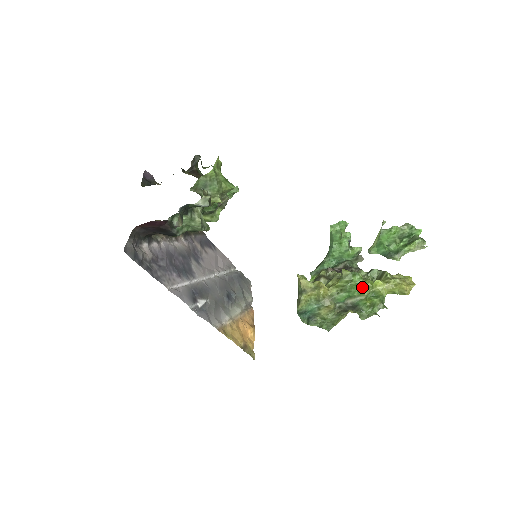
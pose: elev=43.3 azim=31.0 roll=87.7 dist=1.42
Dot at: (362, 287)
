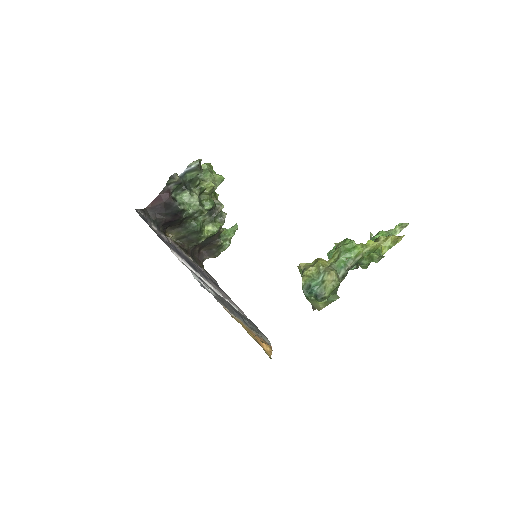
Dot at: (355, 247)
